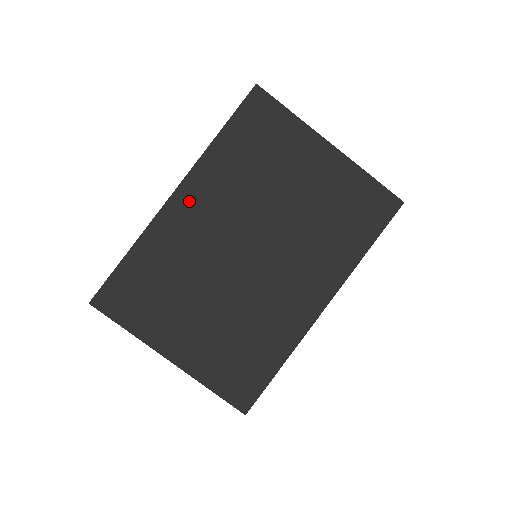
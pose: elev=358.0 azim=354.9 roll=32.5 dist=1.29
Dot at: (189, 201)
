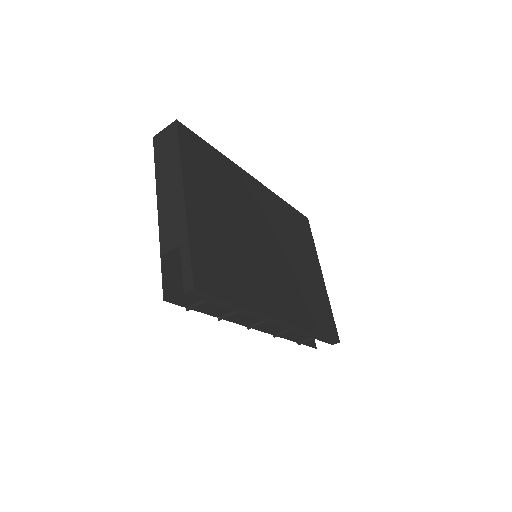
Dot at: (258, 190)
